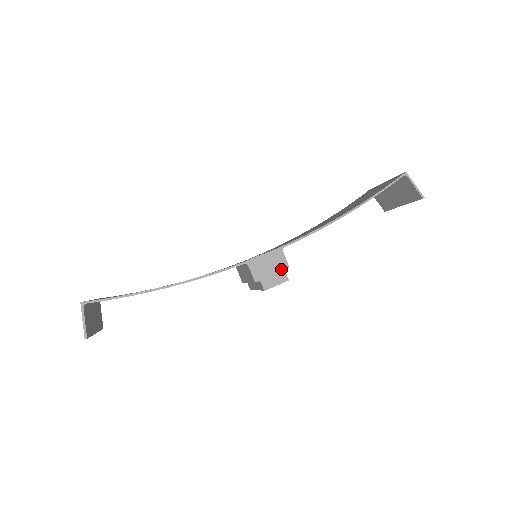
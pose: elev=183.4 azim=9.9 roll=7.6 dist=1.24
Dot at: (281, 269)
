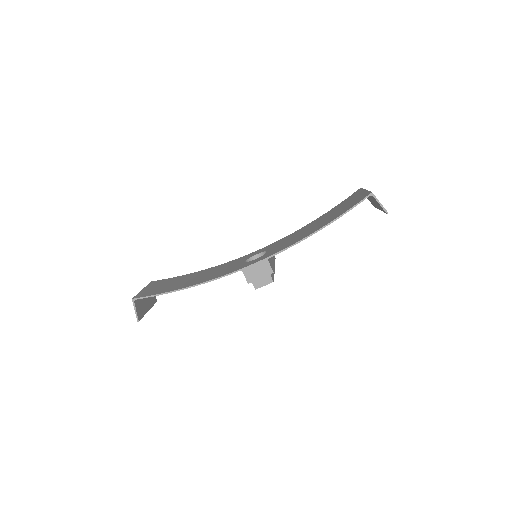
Dot at: (267, 274)
